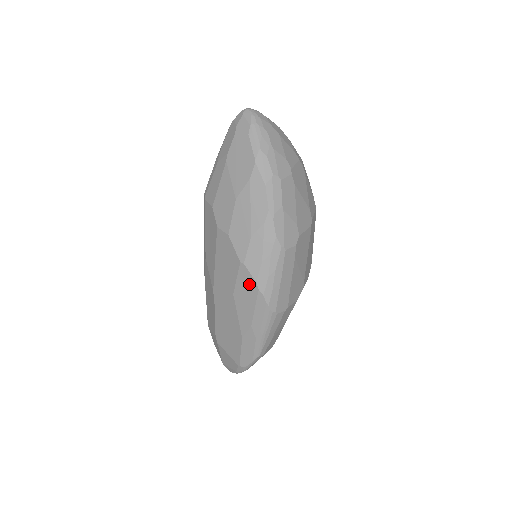
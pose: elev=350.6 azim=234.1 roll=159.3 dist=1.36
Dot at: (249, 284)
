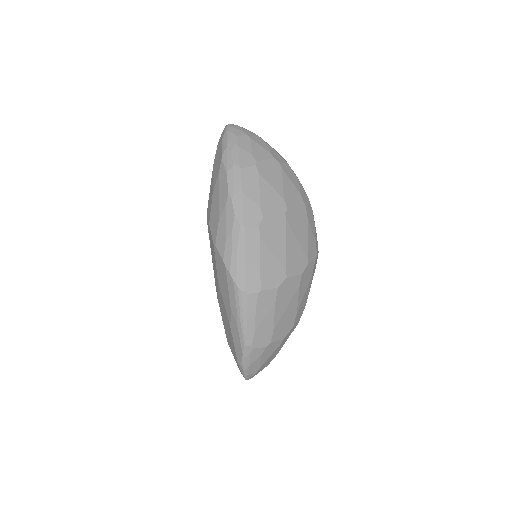
Dot at: (221, 264)
